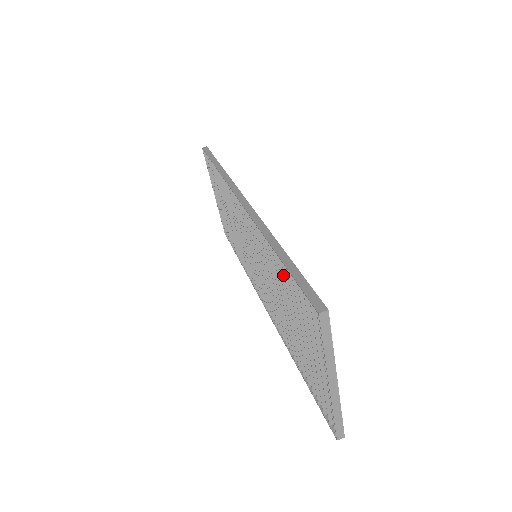
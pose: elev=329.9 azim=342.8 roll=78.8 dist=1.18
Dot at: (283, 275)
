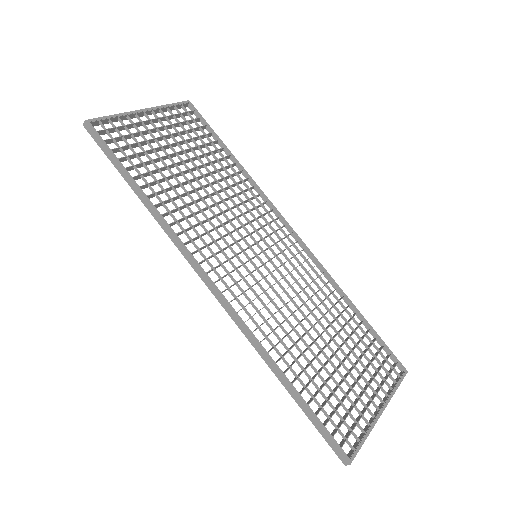
Dot at: (300, 373)
